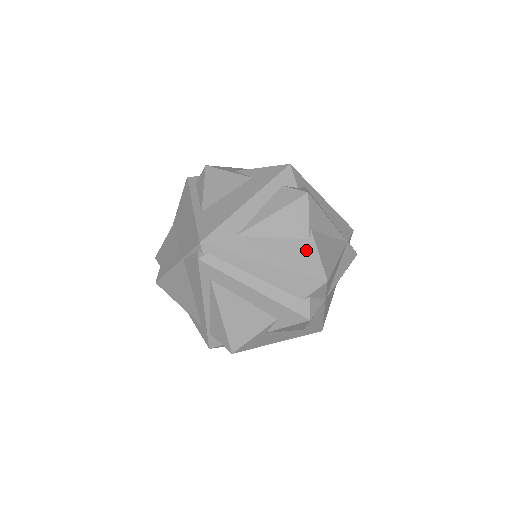
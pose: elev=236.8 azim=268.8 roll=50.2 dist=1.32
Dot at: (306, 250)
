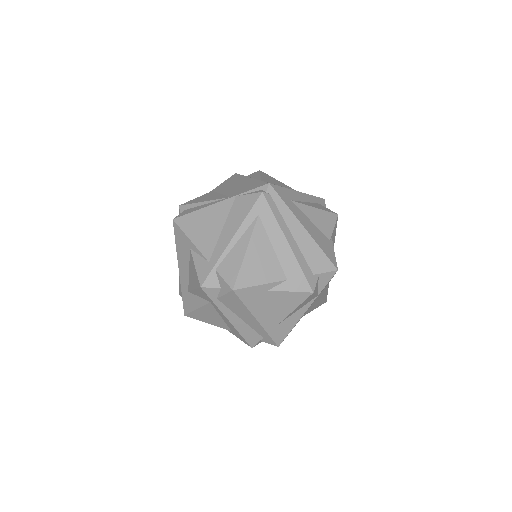
Dot at: (328, 244)
